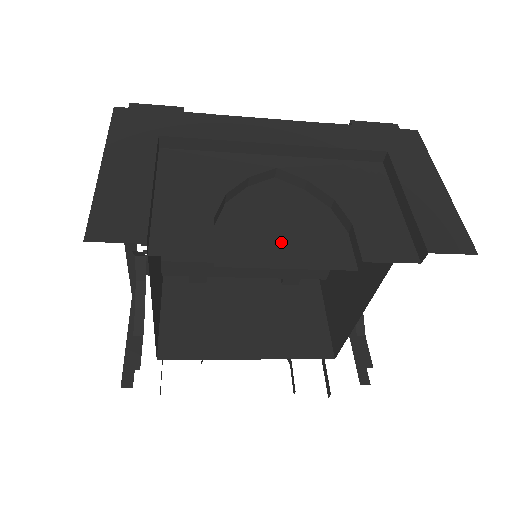
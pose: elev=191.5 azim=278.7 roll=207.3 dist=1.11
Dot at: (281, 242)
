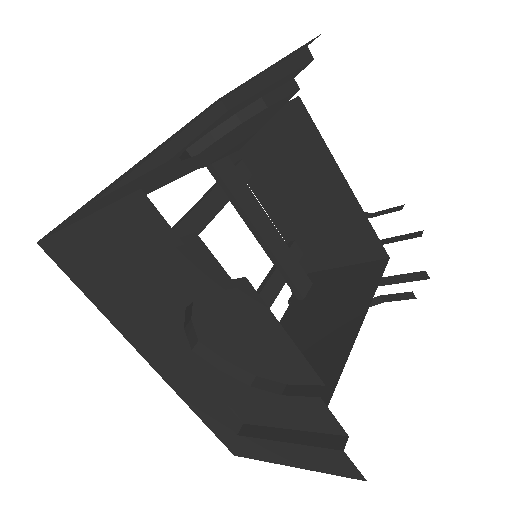
Dot at: occluded
